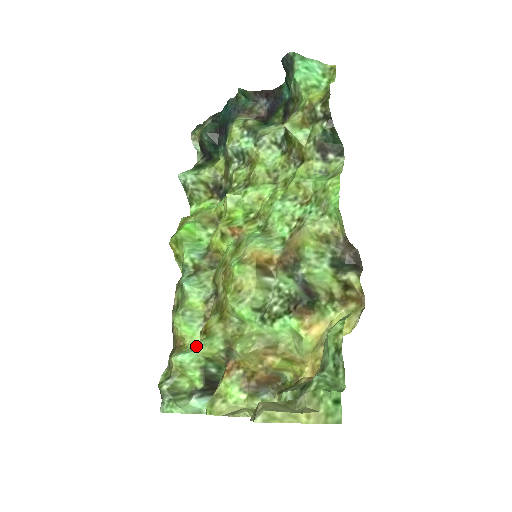
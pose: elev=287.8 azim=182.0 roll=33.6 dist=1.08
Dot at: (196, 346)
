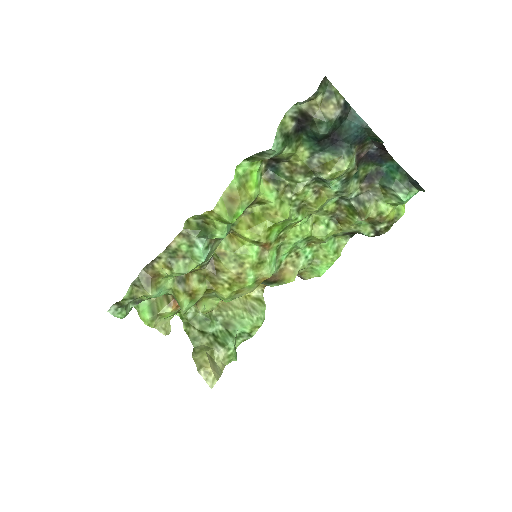
Dot at: (167, 284)
